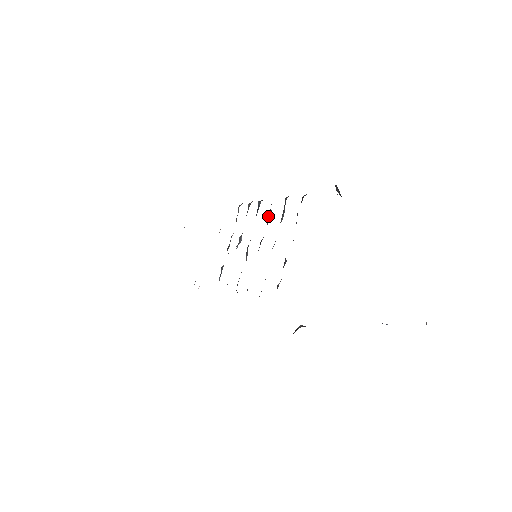
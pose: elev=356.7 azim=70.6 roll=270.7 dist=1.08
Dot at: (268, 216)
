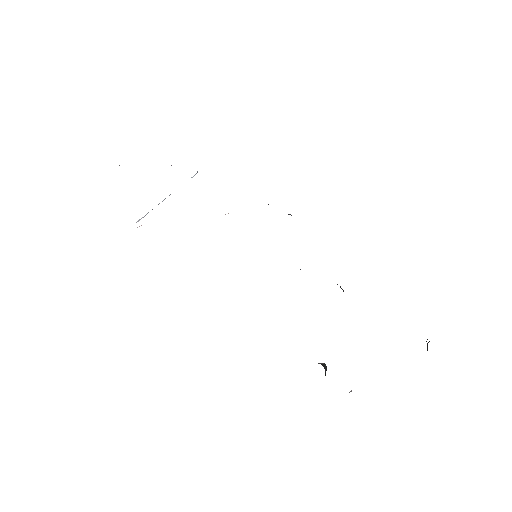
Dot at: occluded
